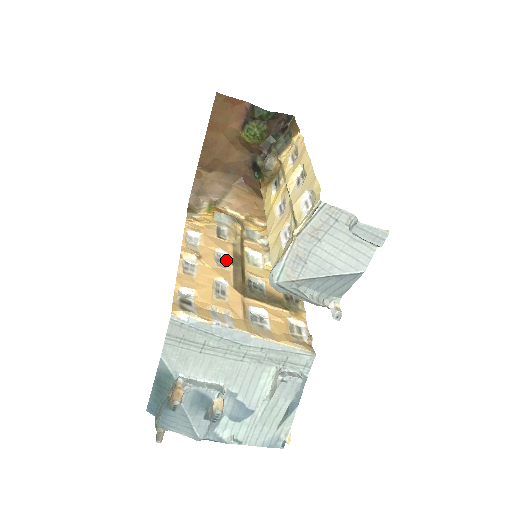
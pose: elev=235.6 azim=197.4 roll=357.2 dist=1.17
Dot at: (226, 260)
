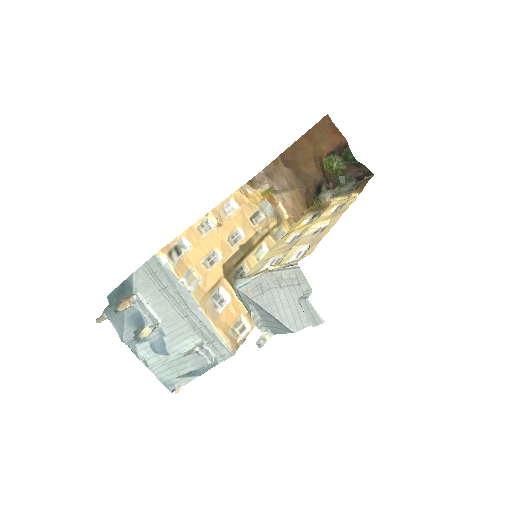
Dot at: (238, 241)
